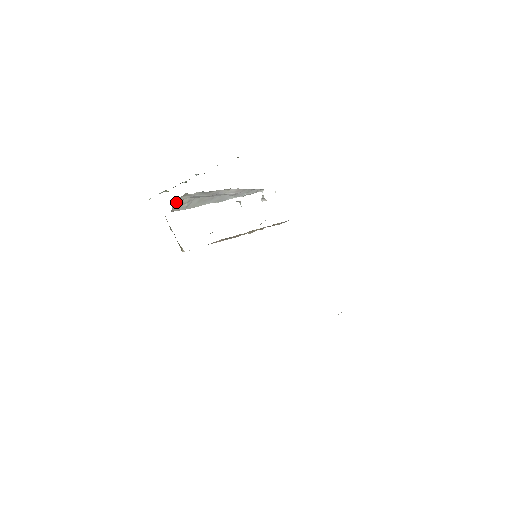
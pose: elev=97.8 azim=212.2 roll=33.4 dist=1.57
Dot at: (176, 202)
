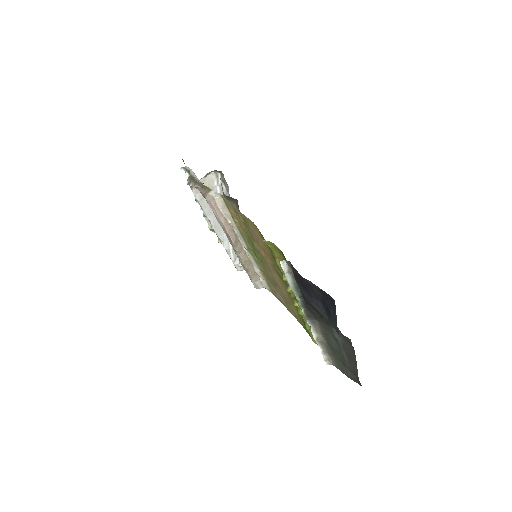
Dot at: (206, 178)
